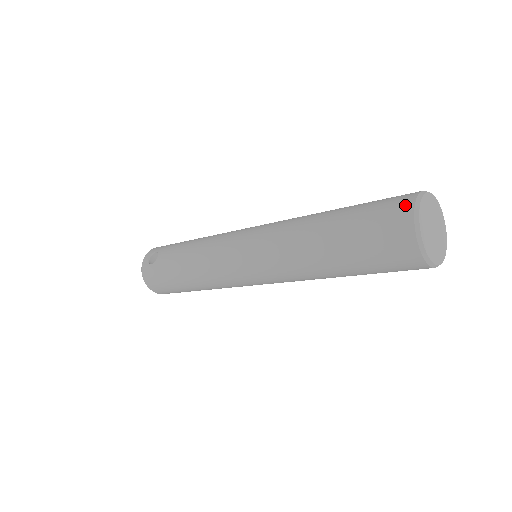
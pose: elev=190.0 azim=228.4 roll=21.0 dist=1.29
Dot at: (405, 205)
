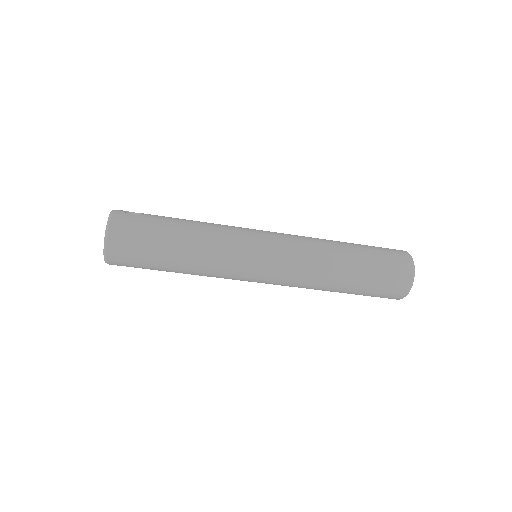
Dot at: occluded
